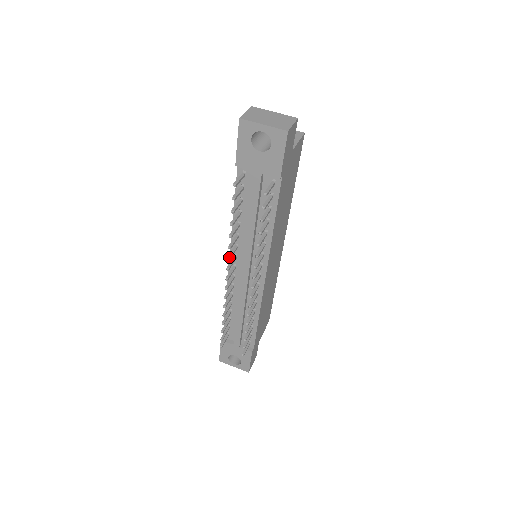
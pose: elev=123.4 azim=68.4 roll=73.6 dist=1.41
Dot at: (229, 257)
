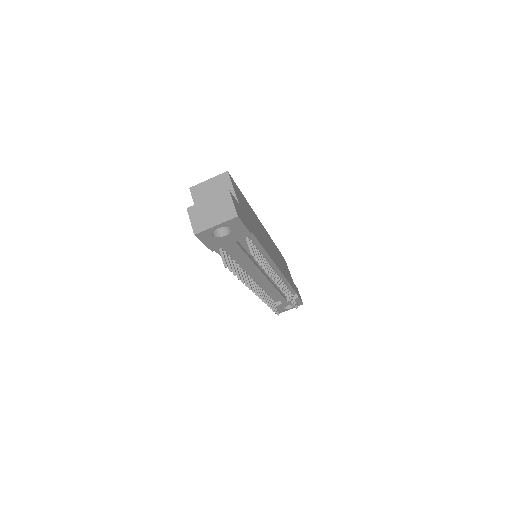
Dot at: (250, 288)
